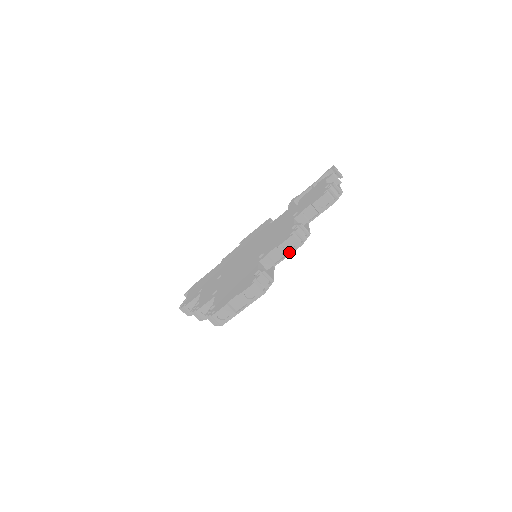
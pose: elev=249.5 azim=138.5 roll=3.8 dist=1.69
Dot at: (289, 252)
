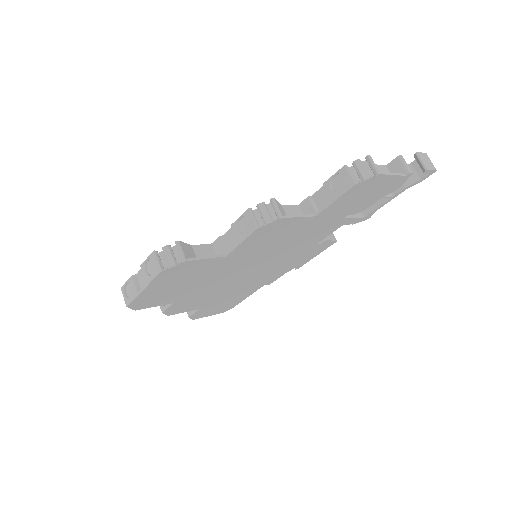
Dot at: (242, 237)
